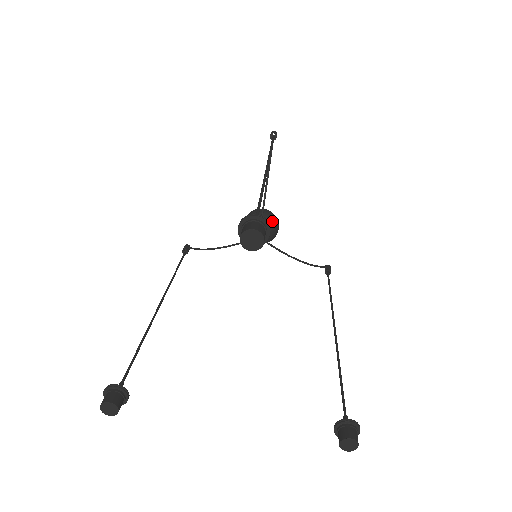
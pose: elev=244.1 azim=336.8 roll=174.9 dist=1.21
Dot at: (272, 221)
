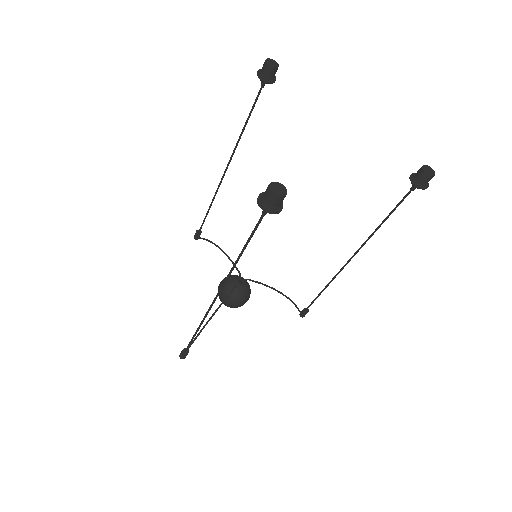
Dot at: occluded
